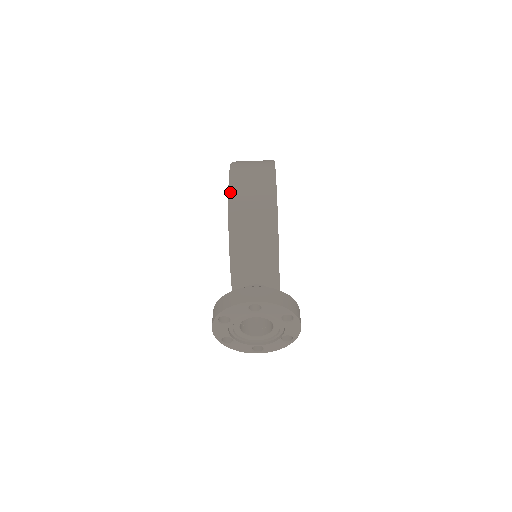
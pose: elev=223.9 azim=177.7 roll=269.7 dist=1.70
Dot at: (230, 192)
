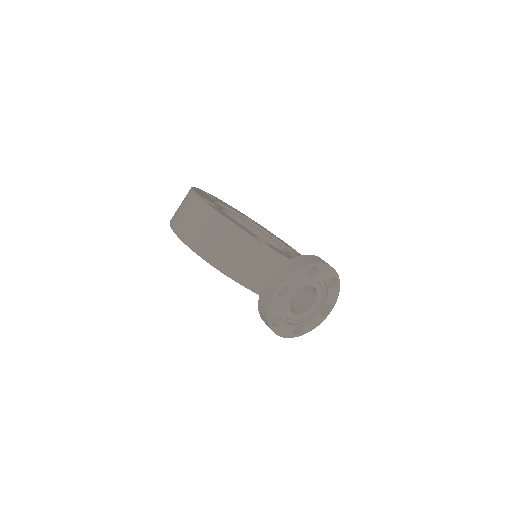
Dot at: (185, 242)
